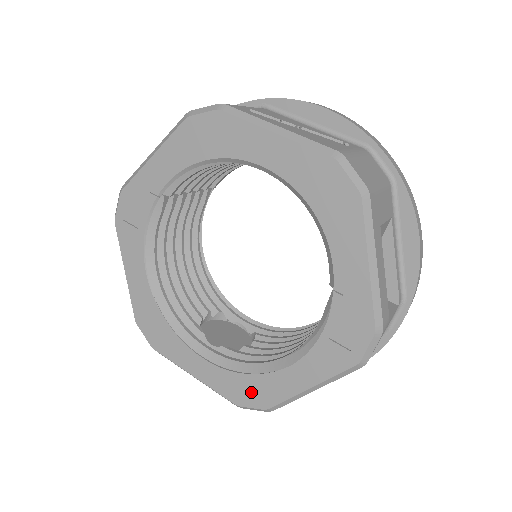
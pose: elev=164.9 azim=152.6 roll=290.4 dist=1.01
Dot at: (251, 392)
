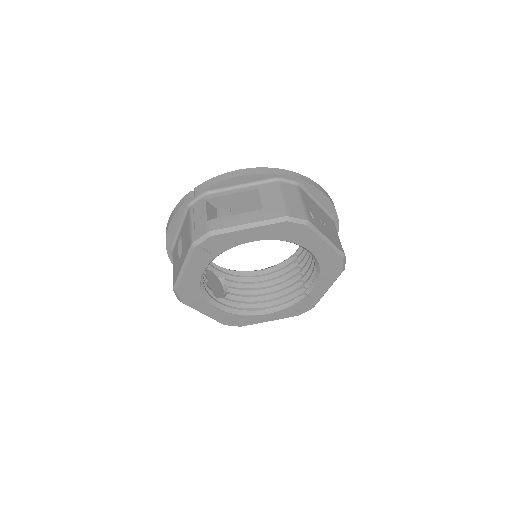
Dot at: (237, 321)
